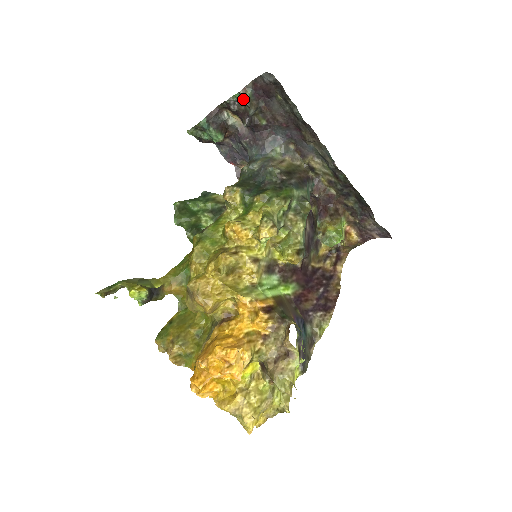
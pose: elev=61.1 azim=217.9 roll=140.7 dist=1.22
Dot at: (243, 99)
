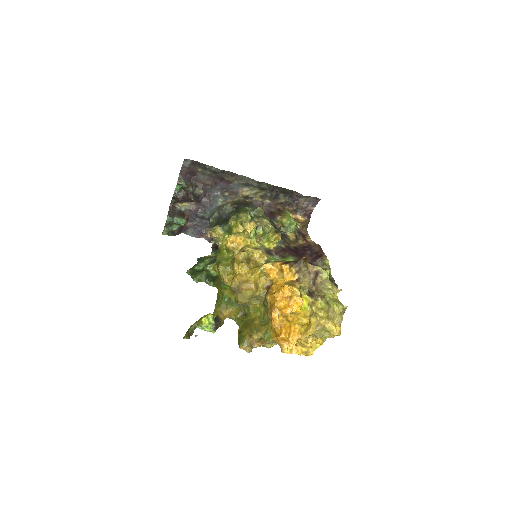
Dot at: (182, 186)
